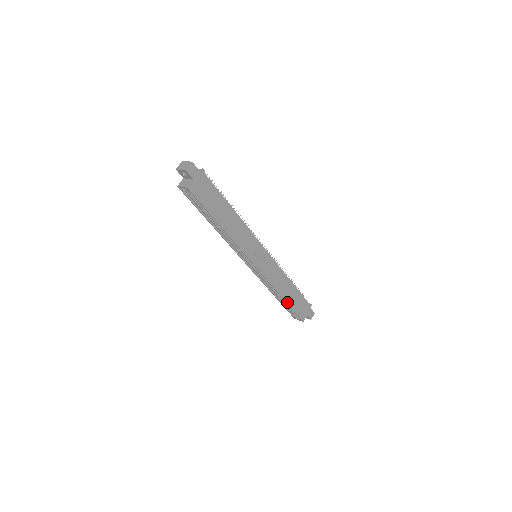
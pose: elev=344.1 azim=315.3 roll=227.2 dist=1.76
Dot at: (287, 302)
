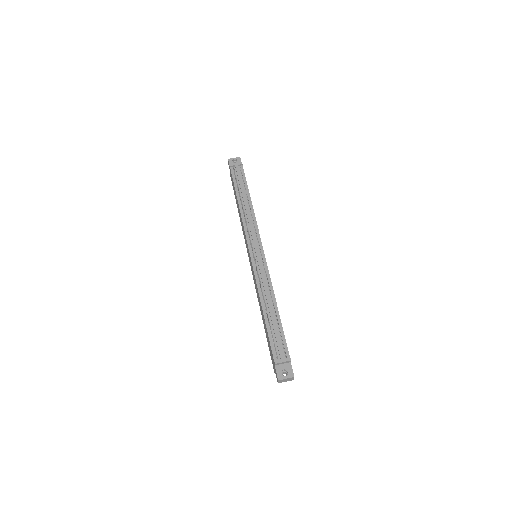
Dot at: occluded
